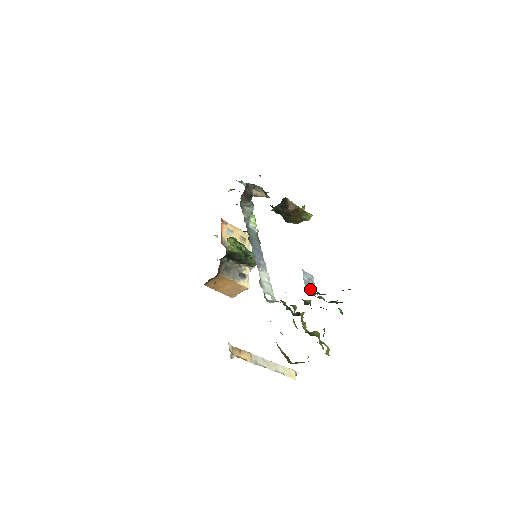
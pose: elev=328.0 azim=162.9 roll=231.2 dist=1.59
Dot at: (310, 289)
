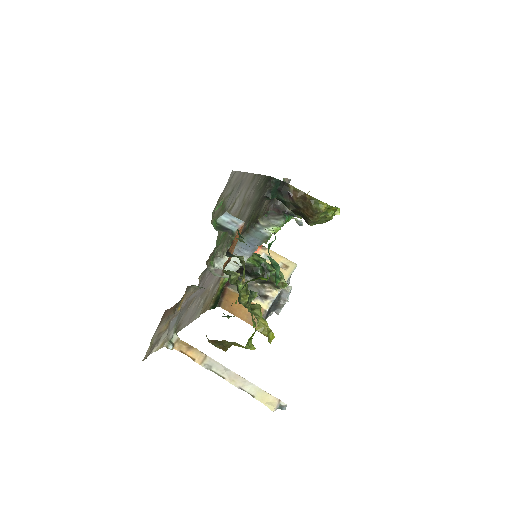
Dot at: (224, 228)
